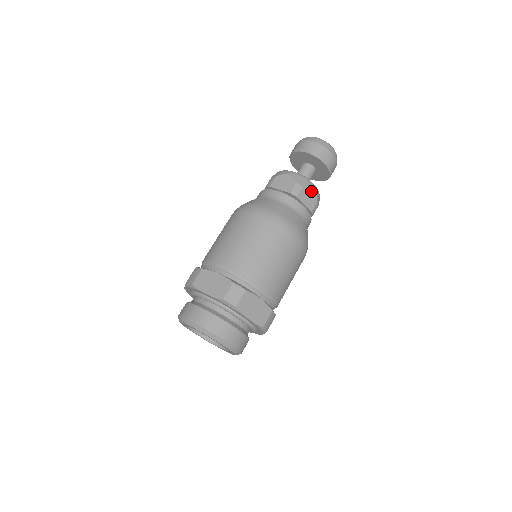
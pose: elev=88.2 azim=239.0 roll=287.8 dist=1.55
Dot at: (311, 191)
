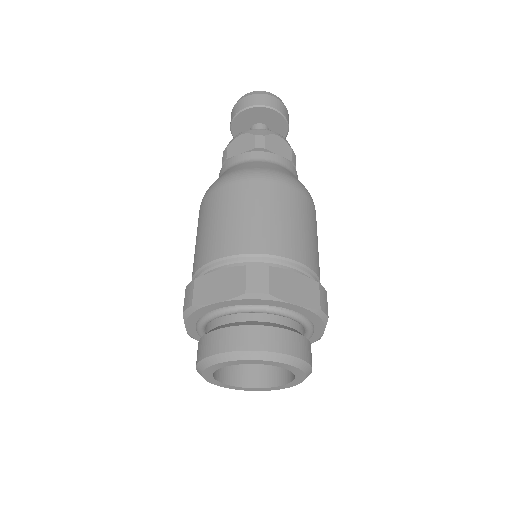
Dot at: (277, 139)
